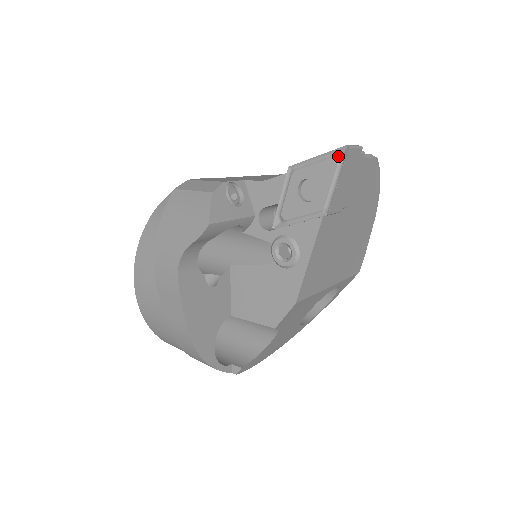
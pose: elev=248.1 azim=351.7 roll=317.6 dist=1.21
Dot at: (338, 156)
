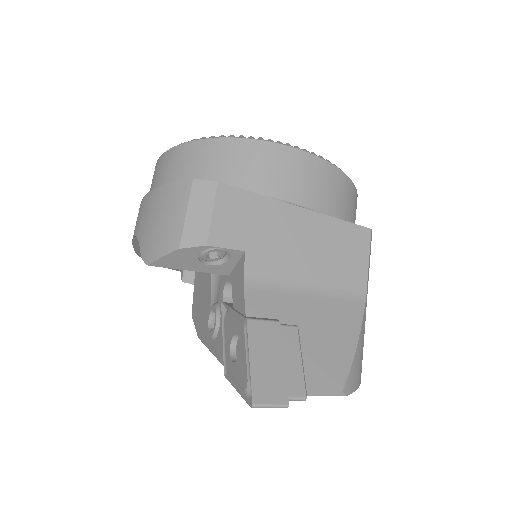
Dot at: (250, 390)
